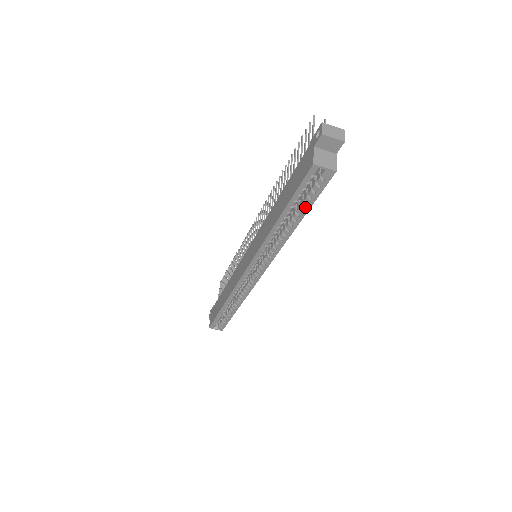
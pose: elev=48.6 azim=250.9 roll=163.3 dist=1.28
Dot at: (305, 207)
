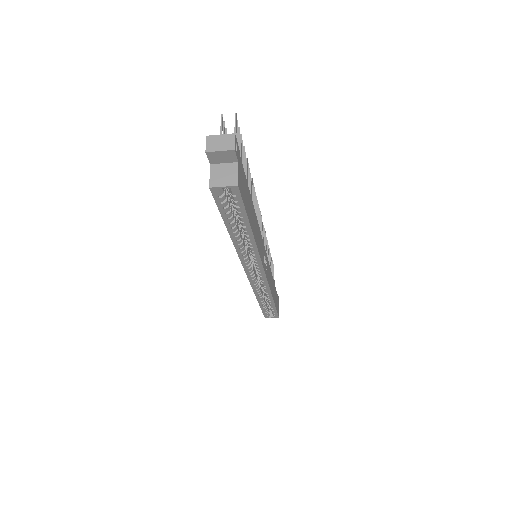
Dot at: (243, 220)
